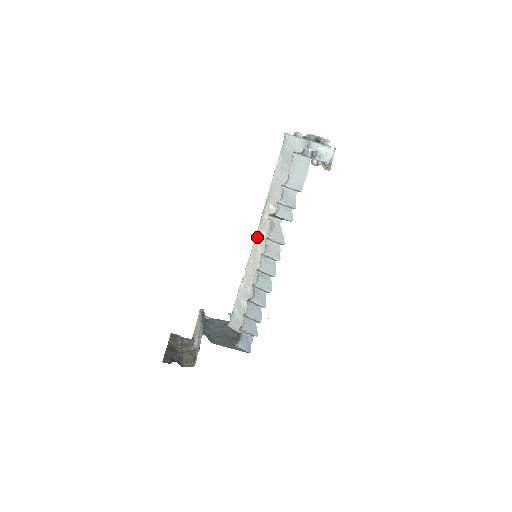
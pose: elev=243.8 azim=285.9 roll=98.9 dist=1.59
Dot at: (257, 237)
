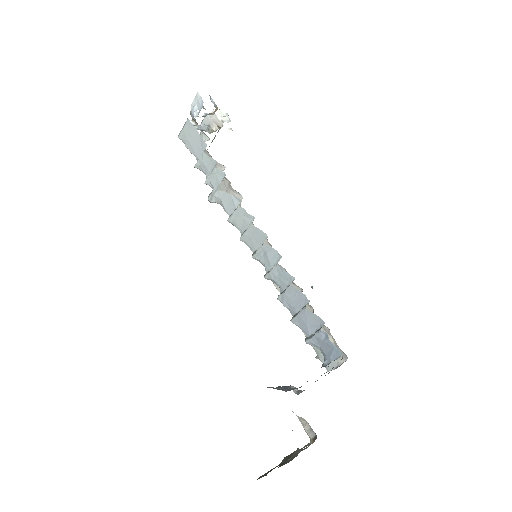
Dot at: occluded
